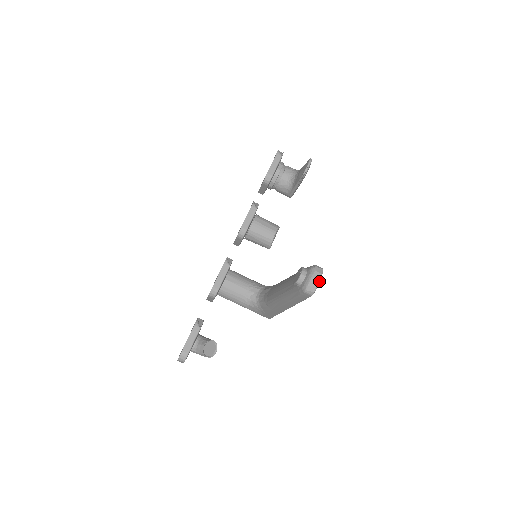
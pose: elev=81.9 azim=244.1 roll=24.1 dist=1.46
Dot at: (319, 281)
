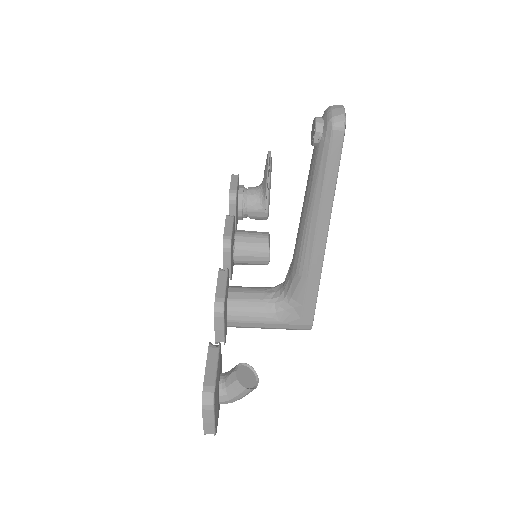
Dot at: (343, 109)
